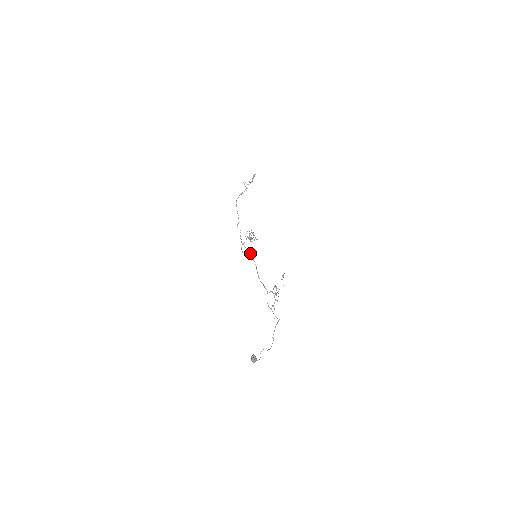
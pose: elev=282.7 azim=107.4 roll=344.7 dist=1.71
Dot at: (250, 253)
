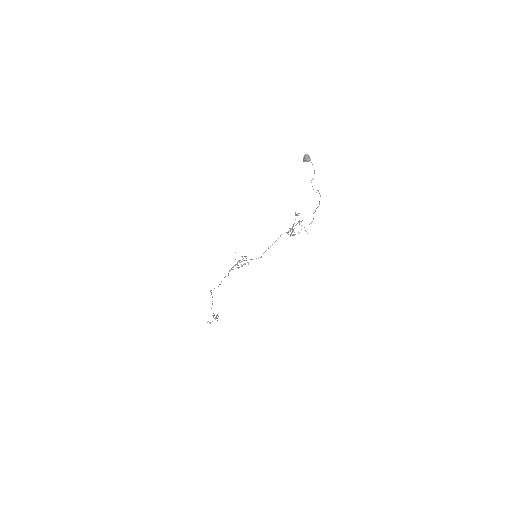
Dot at: occluded
